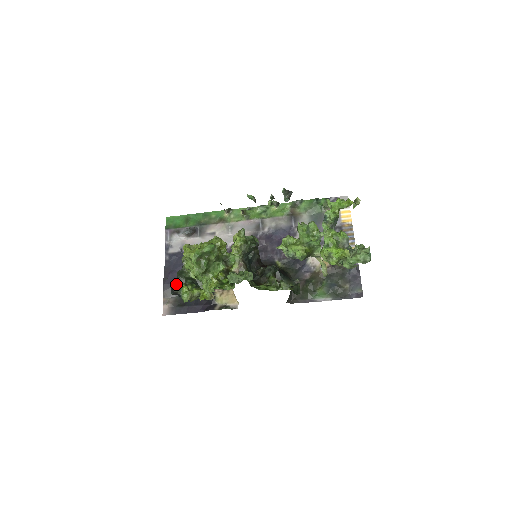
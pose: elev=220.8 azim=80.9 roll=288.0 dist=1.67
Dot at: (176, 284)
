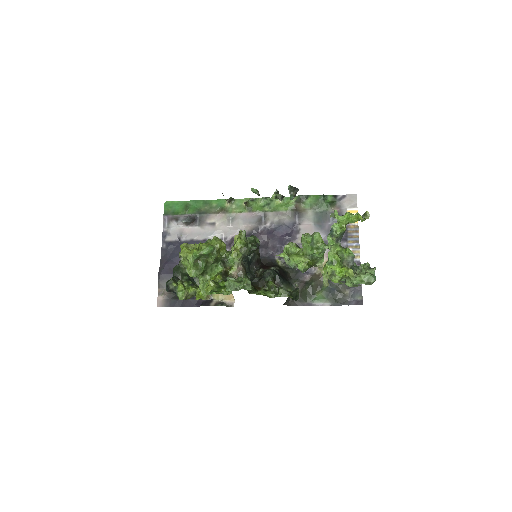
Dot at: (172, 281)
